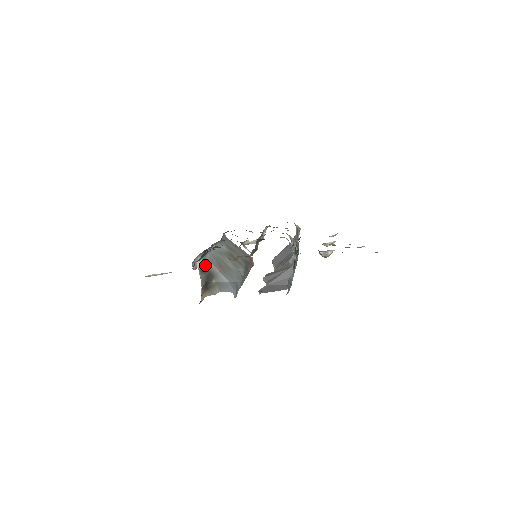
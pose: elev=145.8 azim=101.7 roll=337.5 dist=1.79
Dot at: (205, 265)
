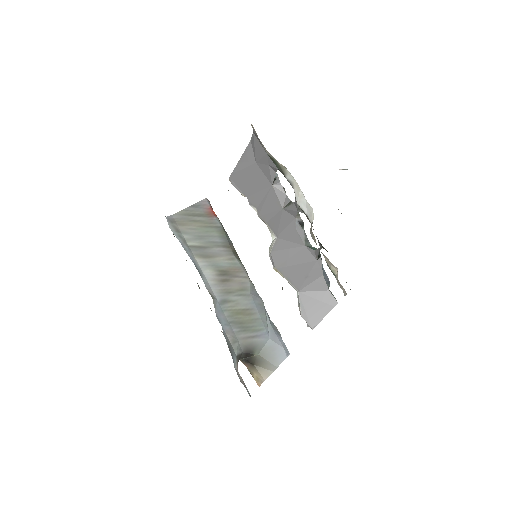
Dot at: (238, 354)
